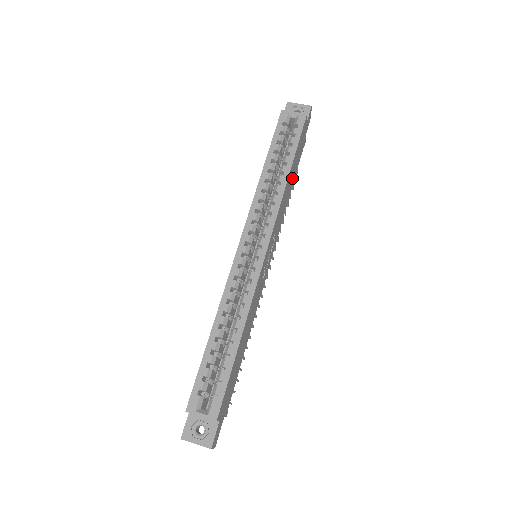
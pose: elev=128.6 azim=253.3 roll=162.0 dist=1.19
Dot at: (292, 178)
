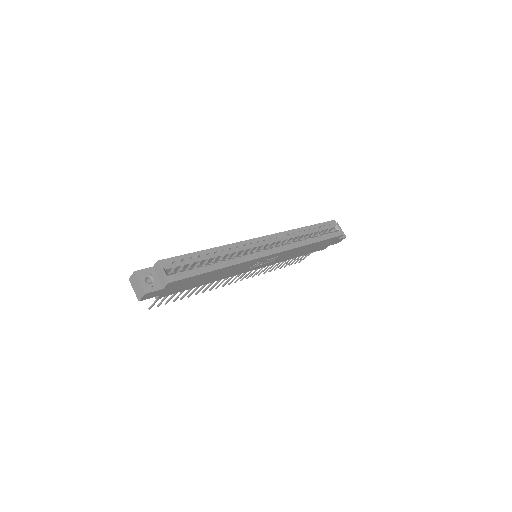
Dot at: (307, 251)
